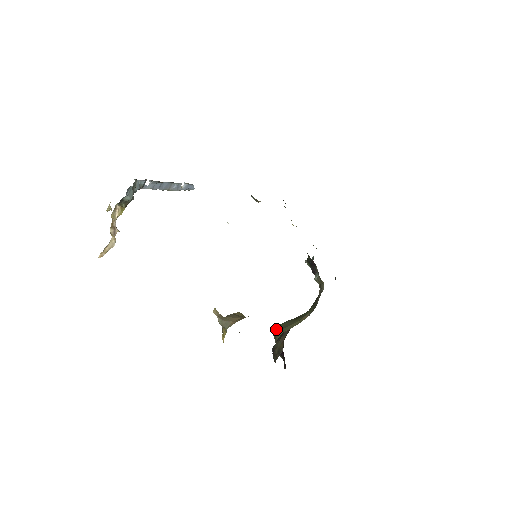
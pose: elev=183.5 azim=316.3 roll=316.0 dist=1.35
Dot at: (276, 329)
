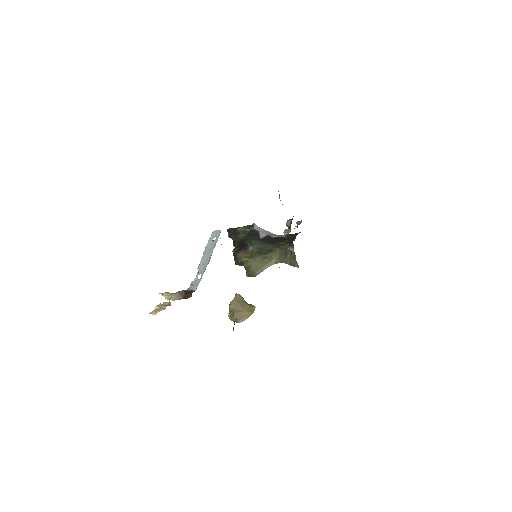
Dot at: (248, 265)
